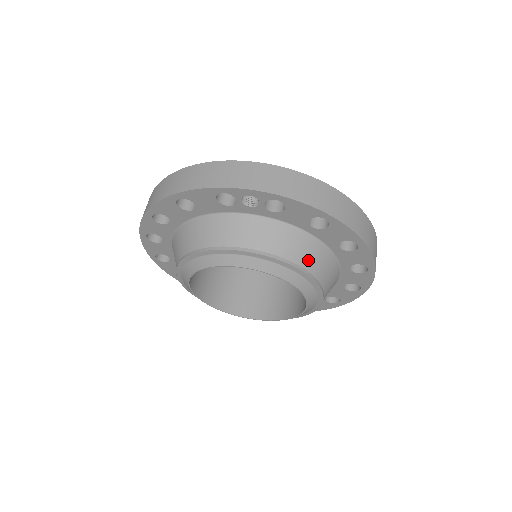
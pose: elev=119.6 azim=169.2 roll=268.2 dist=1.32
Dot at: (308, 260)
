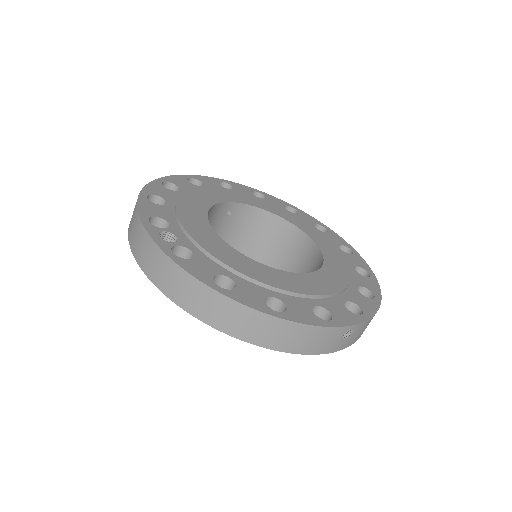
Dot at: occluded
